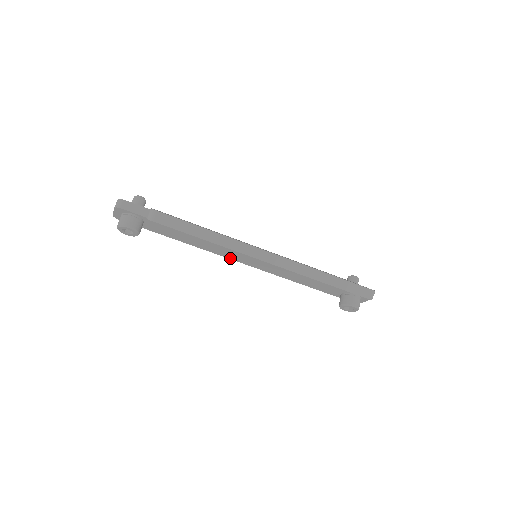
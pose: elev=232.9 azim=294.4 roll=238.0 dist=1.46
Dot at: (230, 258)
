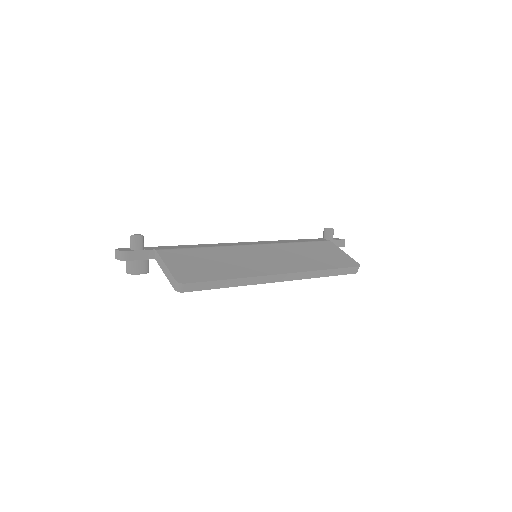
Dot at: occluded
